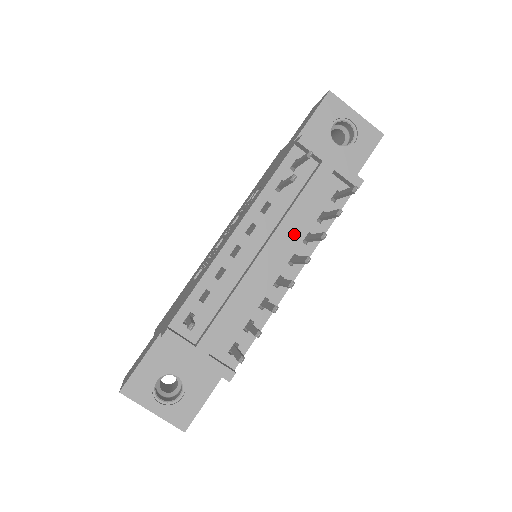
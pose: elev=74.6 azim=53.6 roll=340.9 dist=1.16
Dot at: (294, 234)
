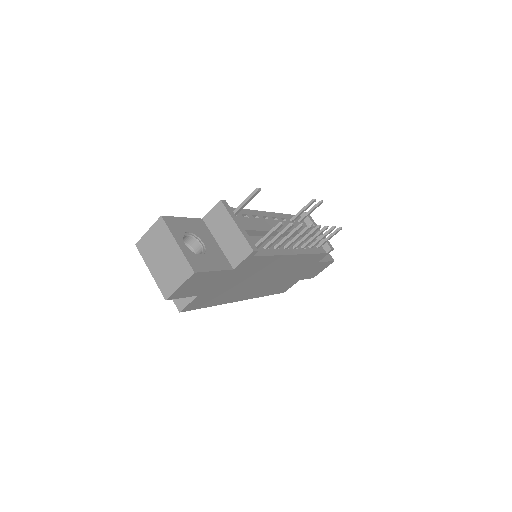
Dot at: occluded
